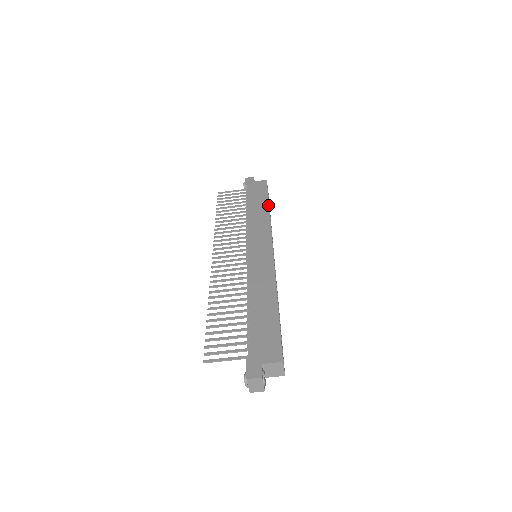
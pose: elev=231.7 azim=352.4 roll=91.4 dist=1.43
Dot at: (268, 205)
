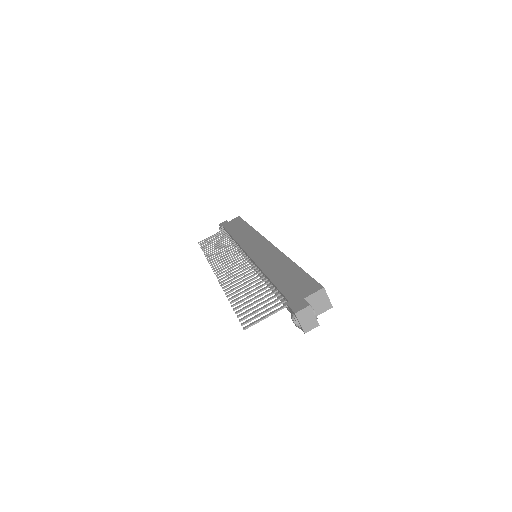
Dot at: (249, 225)
